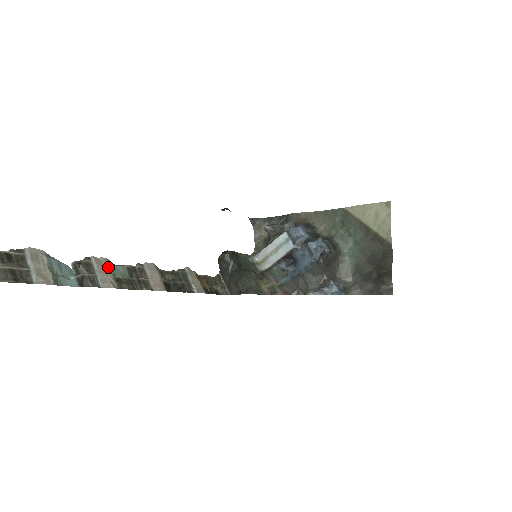
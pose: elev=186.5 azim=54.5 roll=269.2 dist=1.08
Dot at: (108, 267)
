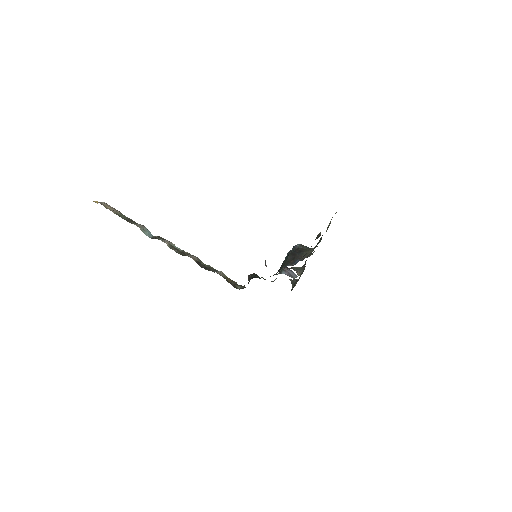
Dot at: (171, 243)
